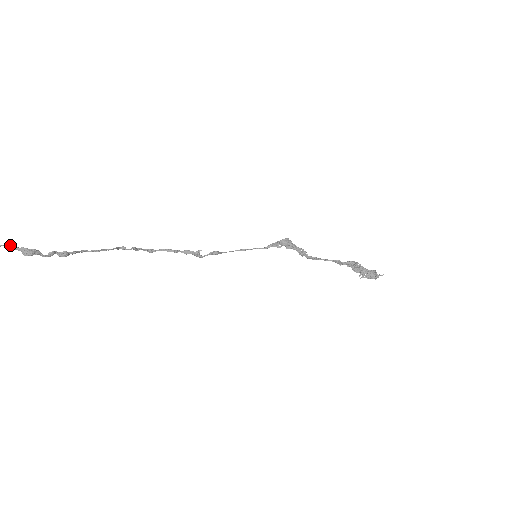
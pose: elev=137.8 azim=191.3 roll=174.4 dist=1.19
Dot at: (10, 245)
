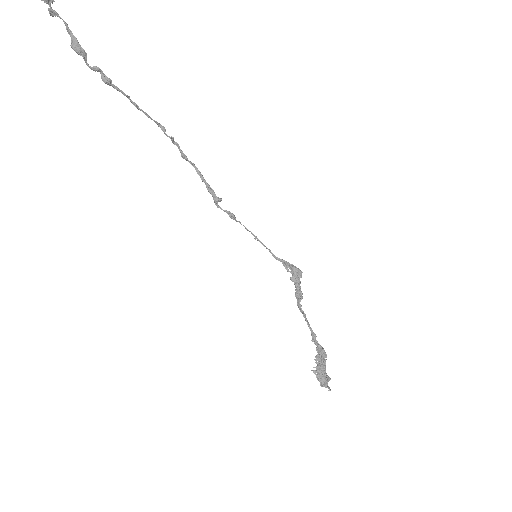
Dot at: (67, 24)
